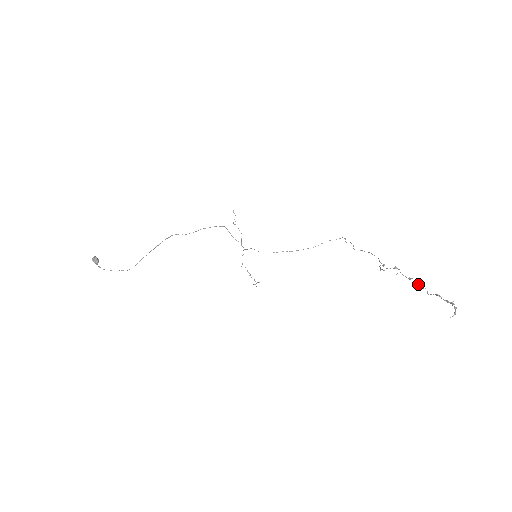
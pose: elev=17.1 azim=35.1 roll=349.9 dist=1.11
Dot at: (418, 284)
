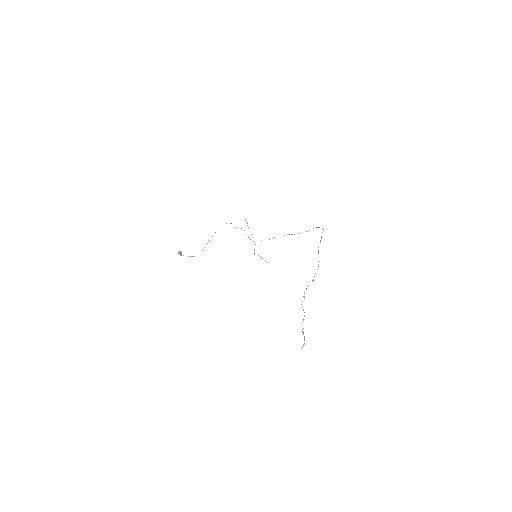
Dot at: (304, 316)
